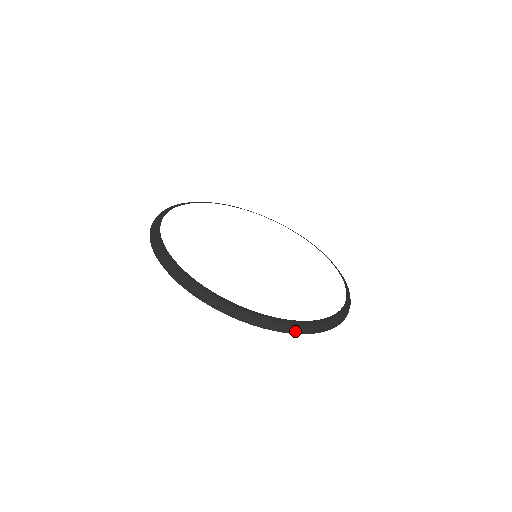
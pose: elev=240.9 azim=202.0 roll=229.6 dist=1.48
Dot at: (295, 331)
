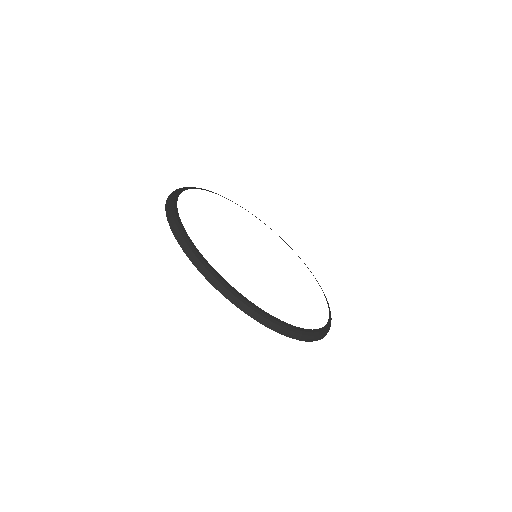
Dot at: (260, 320)
